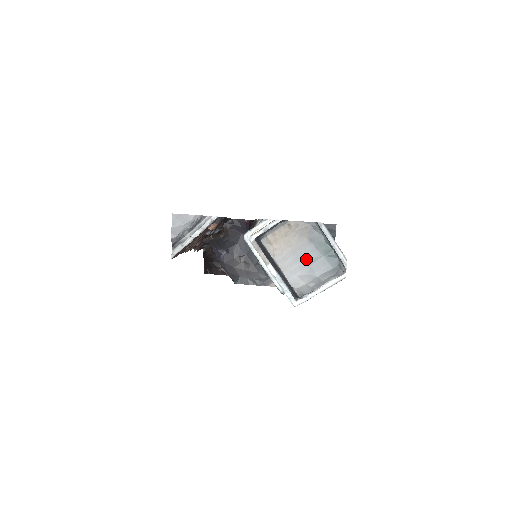
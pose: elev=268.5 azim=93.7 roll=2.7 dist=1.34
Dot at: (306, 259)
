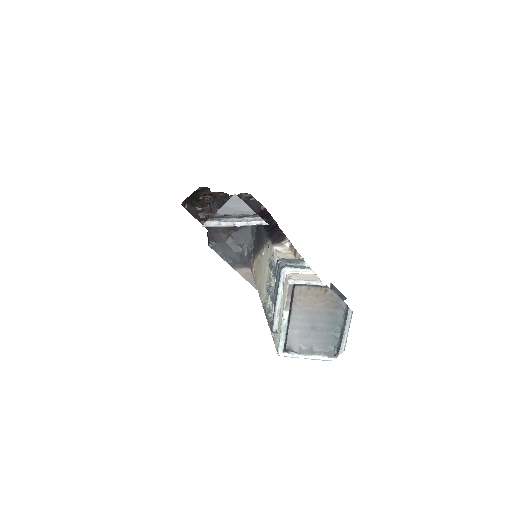
Dot at: (315, 325)
